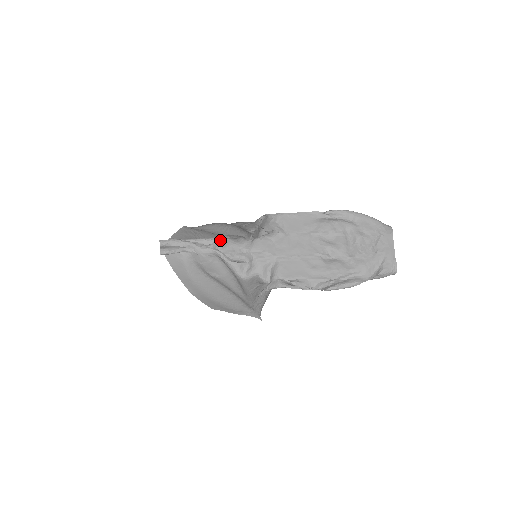
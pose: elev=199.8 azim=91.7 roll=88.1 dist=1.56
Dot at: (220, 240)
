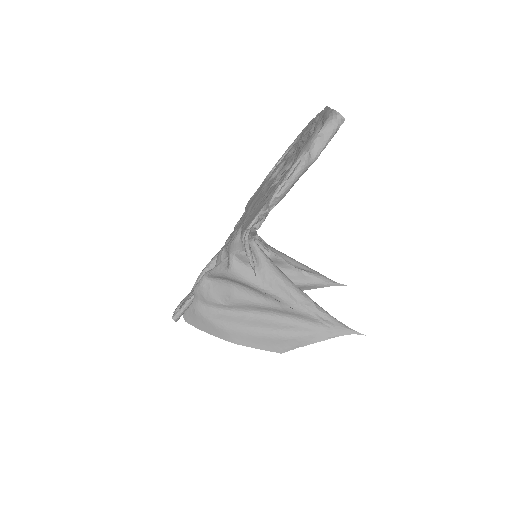
Dot at: (212, 268)
